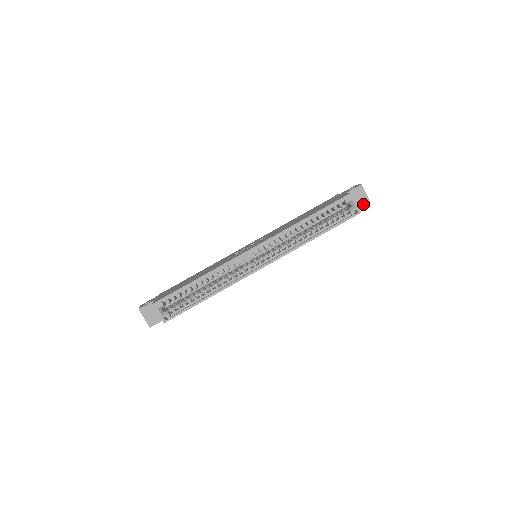
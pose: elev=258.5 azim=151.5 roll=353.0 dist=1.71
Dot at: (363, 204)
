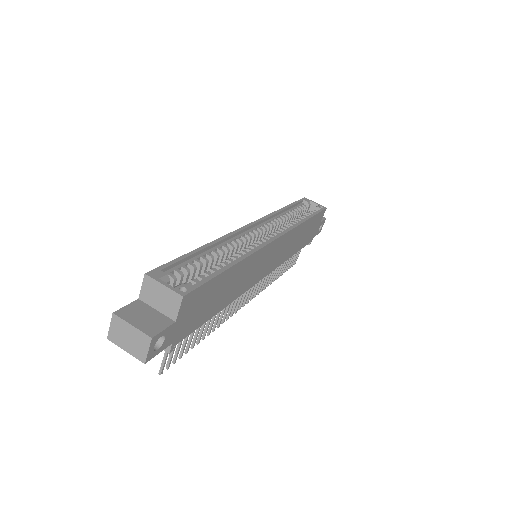
Dot at: occluded
